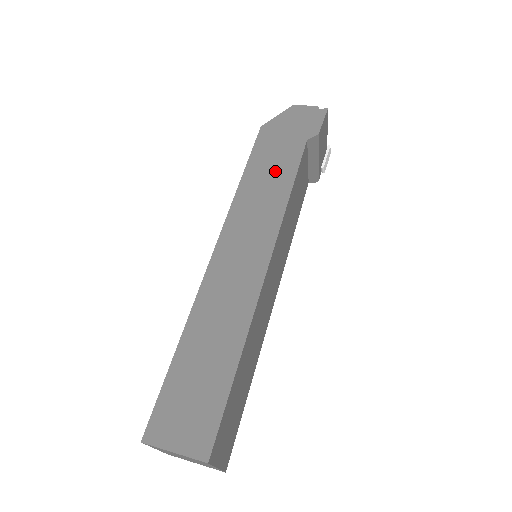
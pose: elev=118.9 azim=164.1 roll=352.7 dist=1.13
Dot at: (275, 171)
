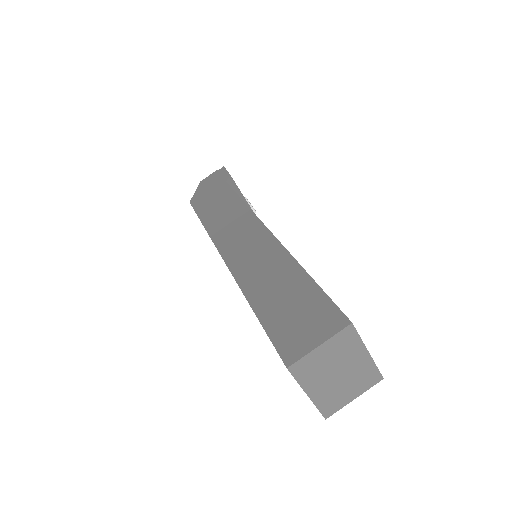
Dot at: (221, 204)
